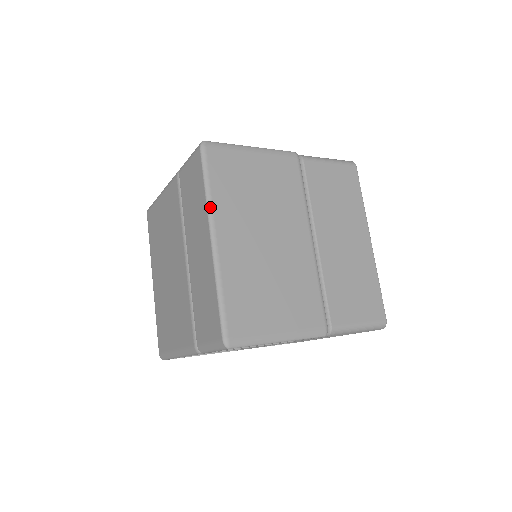
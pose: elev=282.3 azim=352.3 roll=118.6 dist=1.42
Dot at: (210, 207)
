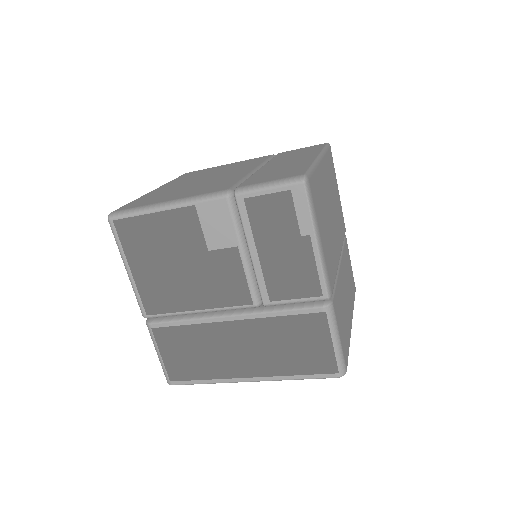
Dot at: (324, 152)
